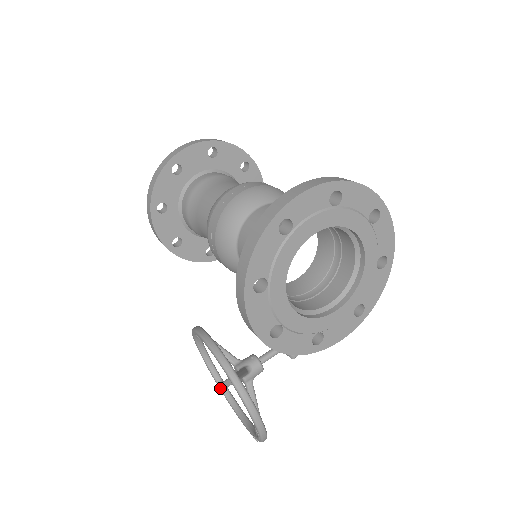
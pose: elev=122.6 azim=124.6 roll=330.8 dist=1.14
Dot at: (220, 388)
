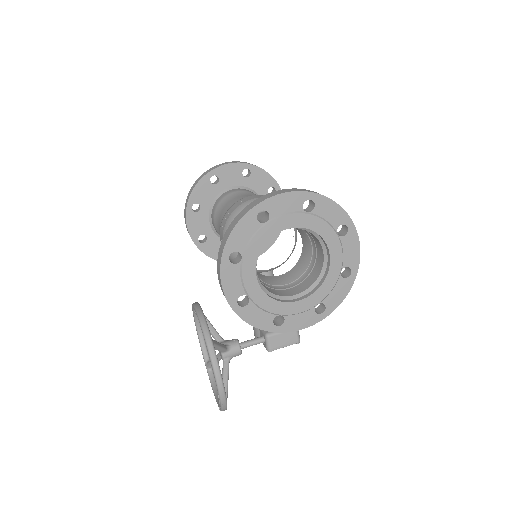
Dot at: (206, 366)
